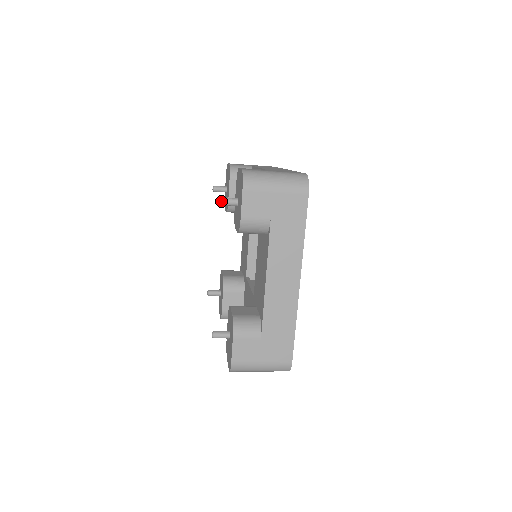
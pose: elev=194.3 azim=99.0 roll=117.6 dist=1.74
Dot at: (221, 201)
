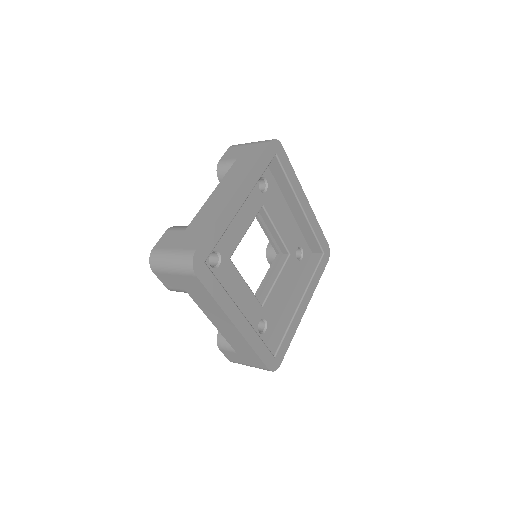
Dot at: occluded
